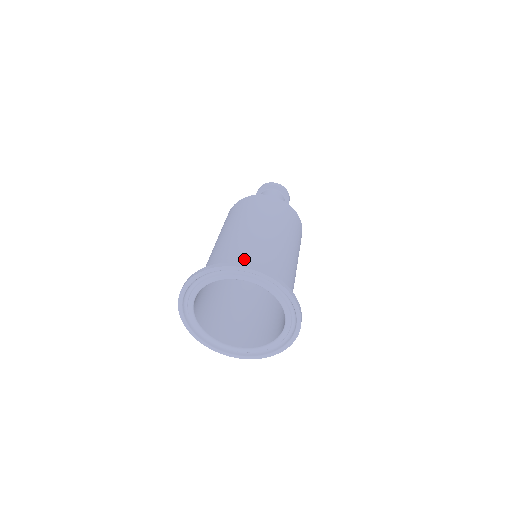
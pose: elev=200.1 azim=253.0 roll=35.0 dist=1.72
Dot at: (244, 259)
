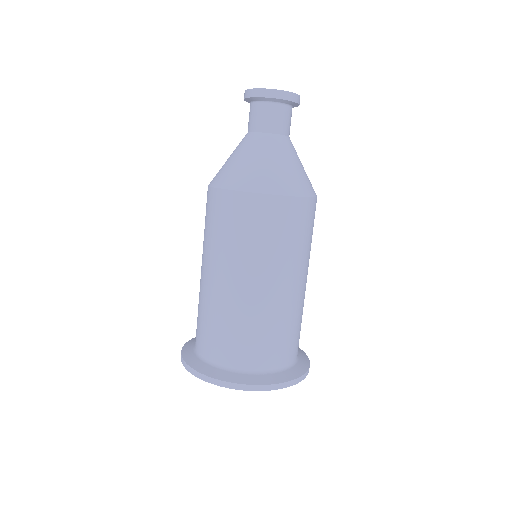
Dot at: (202, 338)
